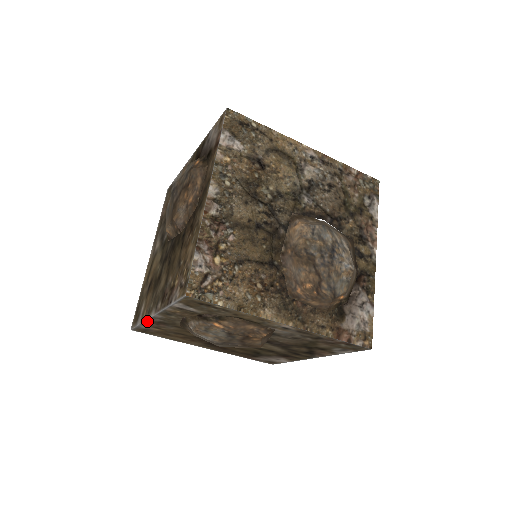
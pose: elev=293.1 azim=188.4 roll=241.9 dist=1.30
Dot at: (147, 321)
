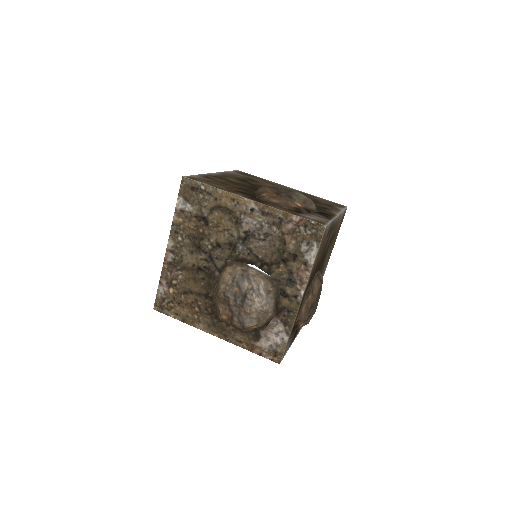
Dot at: occluded
